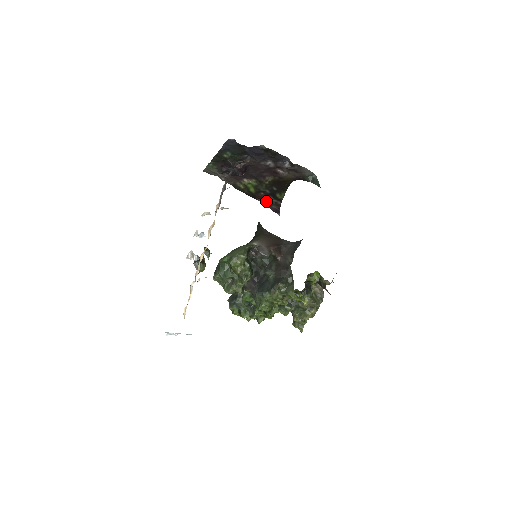
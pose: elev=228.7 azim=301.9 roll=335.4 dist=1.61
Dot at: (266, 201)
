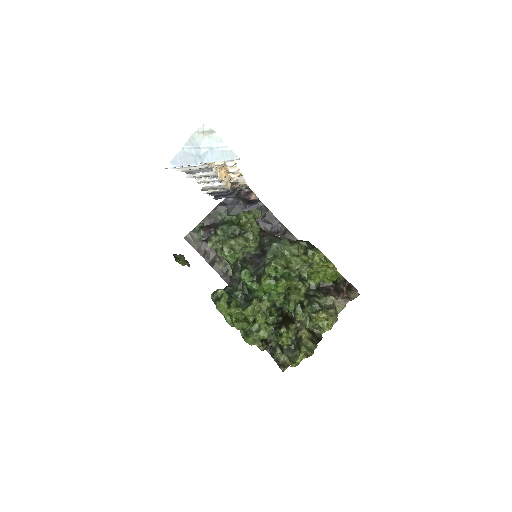
Dot at: occluded
